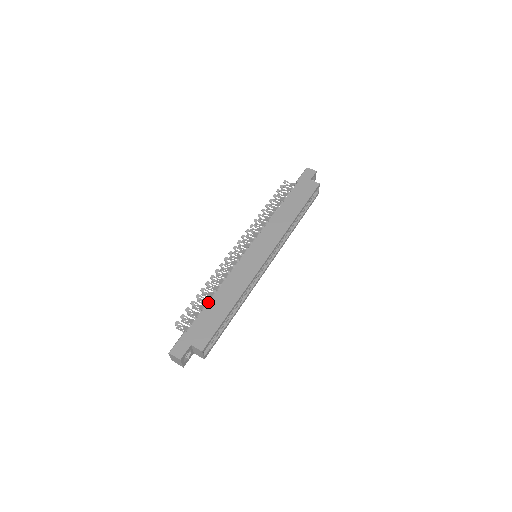
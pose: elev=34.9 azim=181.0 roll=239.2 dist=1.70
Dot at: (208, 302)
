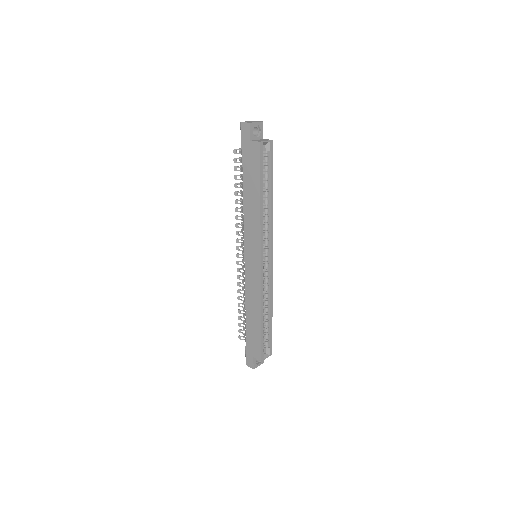
Dot at: (246, 317)
